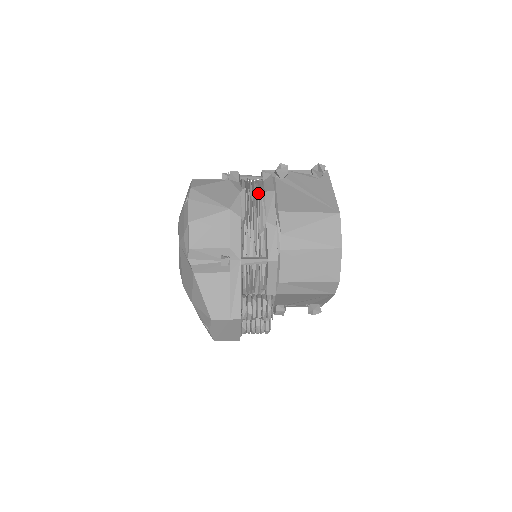
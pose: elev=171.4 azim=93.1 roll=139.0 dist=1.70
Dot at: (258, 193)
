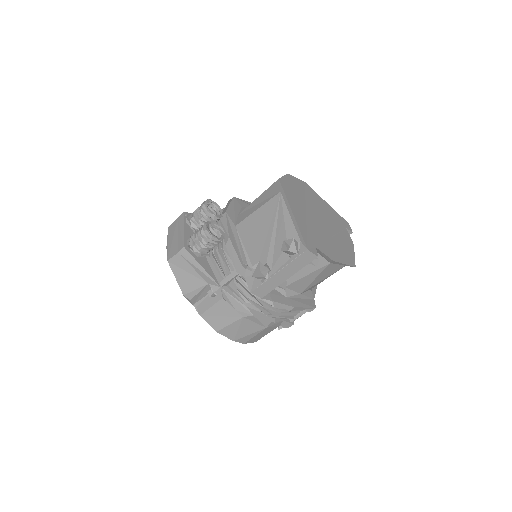
Dot at: occluded
